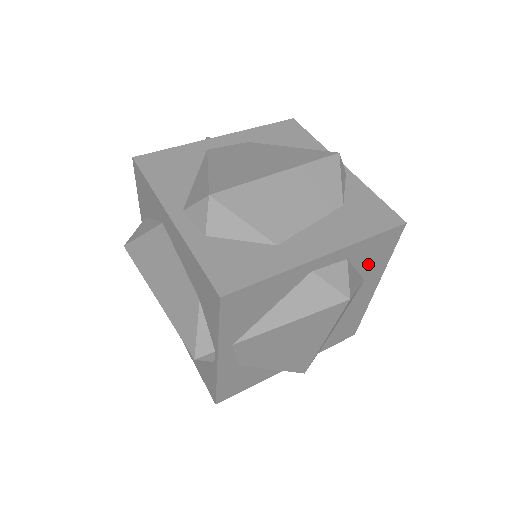
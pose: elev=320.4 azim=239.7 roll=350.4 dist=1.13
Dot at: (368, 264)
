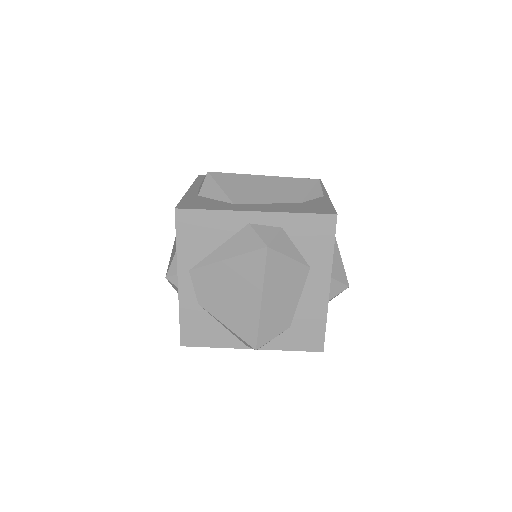
Dot at: (308, 247)
